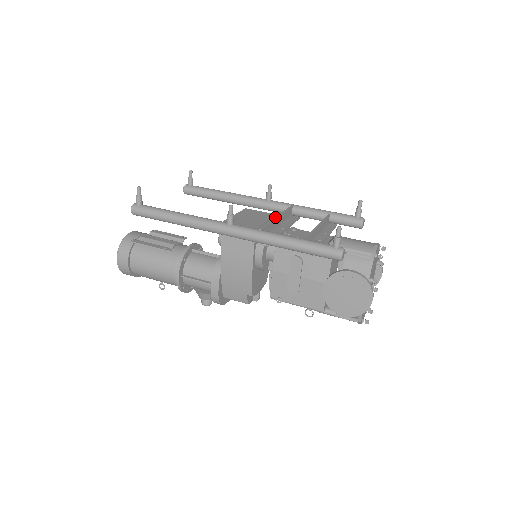
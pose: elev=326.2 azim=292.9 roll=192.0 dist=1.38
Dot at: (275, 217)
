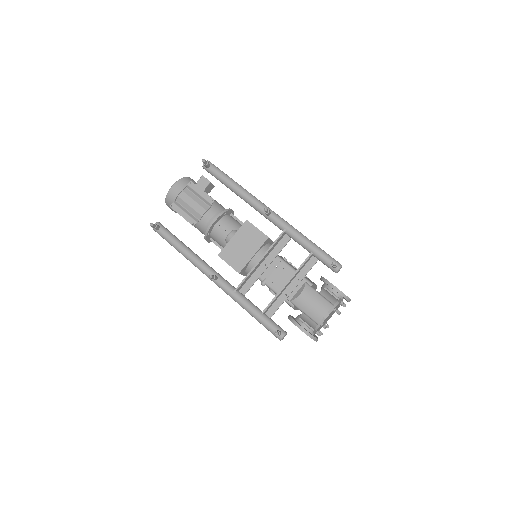
Dot at: (256, 264)
